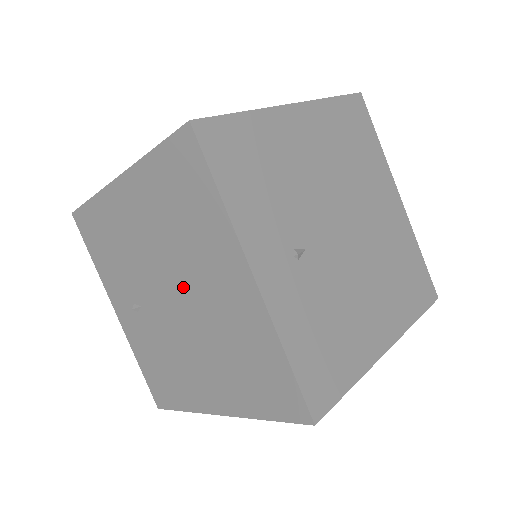
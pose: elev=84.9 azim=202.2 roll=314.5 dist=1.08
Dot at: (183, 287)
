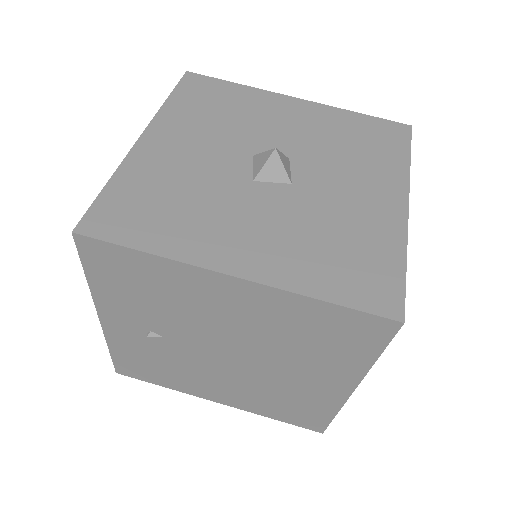
Dot at: occluded
